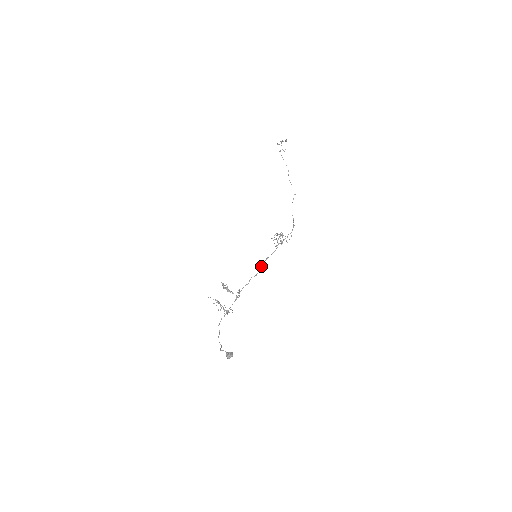
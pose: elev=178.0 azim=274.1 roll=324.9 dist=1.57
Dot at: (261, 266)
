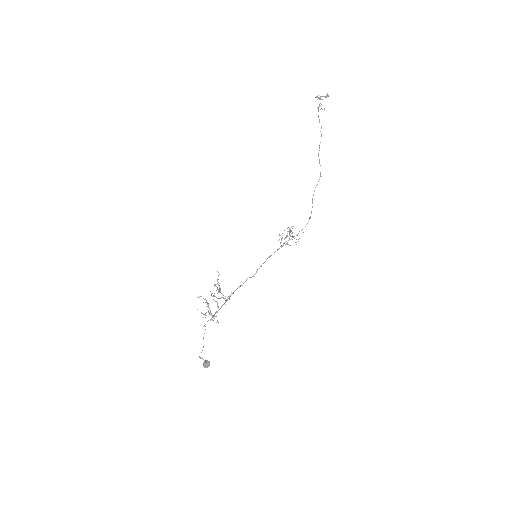
Dot at: (260, 266)
